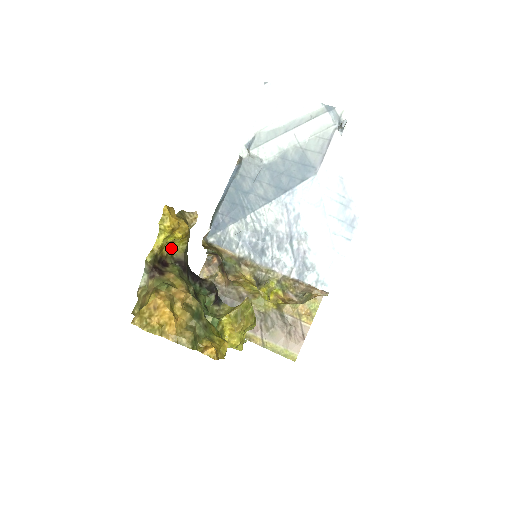
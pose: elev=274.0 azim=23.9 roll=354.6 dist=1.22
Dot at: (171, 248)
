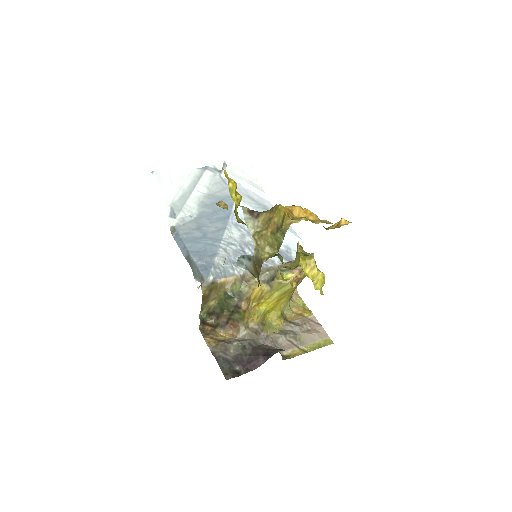
Dot at: (236, 218)
